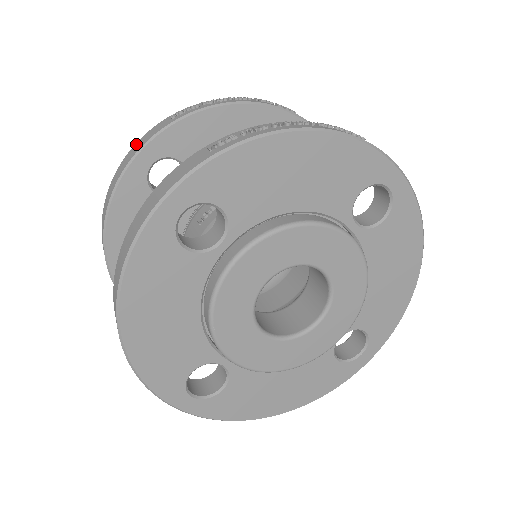
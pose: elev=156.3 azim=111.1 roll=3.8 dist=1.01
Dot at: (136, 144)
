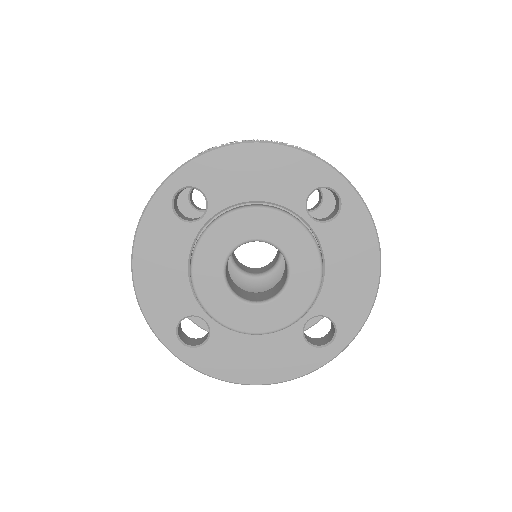
Dot at: occluded
